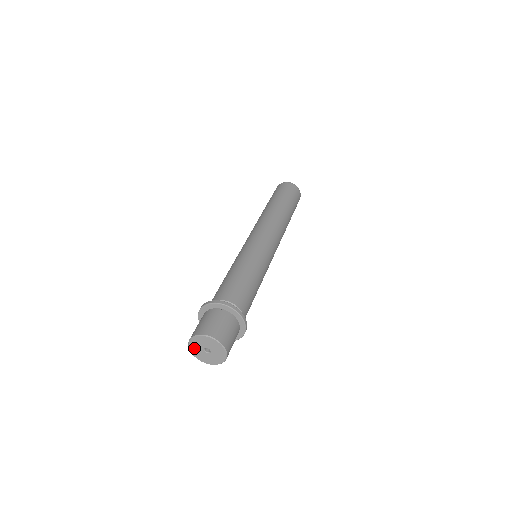
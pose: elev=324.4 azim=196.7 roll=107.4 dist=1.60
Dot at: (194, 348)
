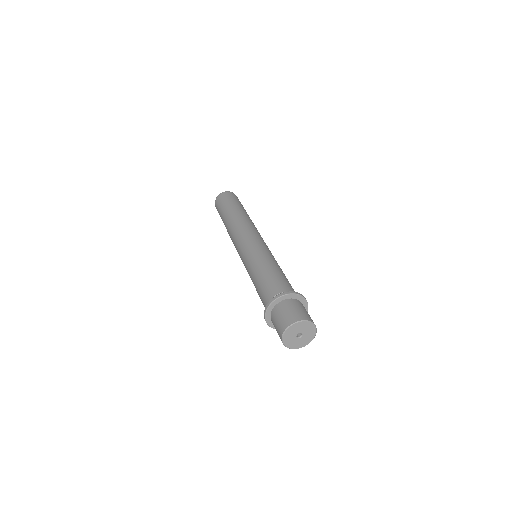
Dot at: (291, 344)
